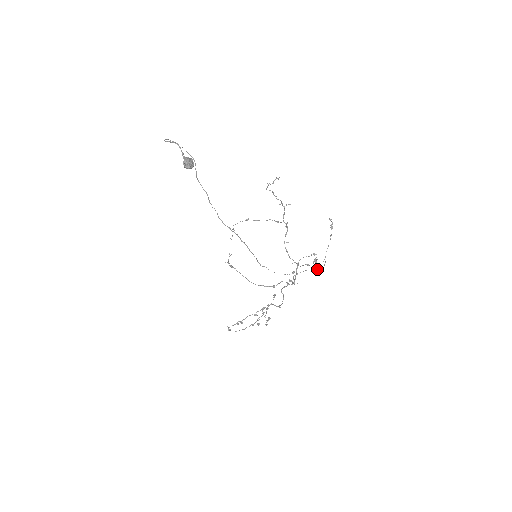
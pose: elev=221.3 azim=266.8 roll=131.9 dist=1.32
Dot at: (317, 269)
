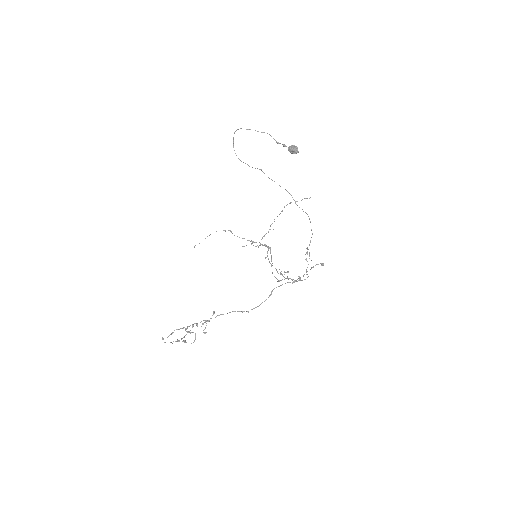
Dot at: occluded
